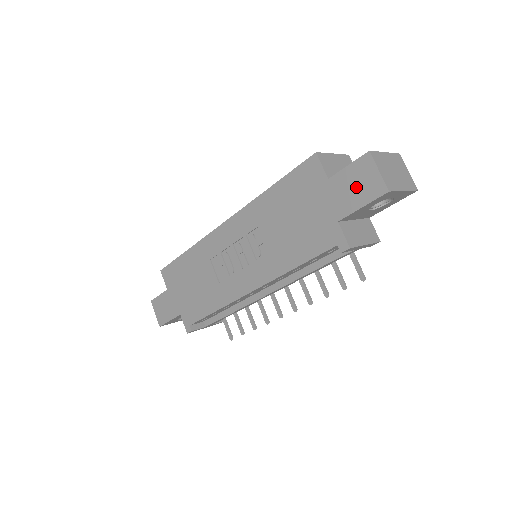
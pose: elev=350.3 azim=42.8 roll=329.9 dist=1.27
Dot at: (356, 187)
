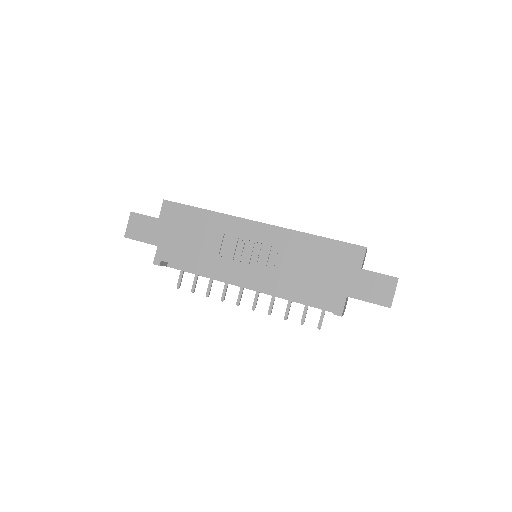
Dot at: (374, 289)
